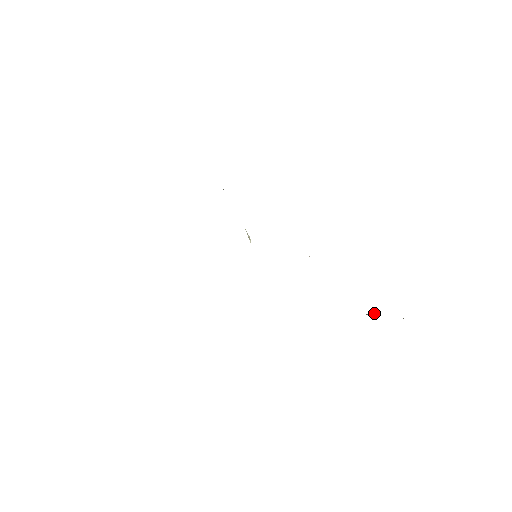
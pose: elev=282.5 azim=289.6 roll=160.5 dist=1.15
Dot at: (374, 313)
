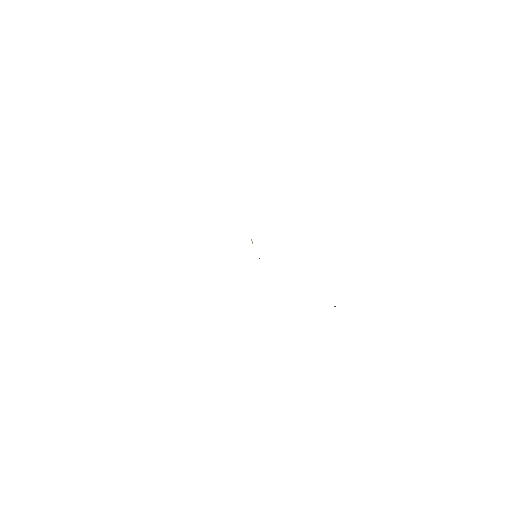
Dot at: occluded
